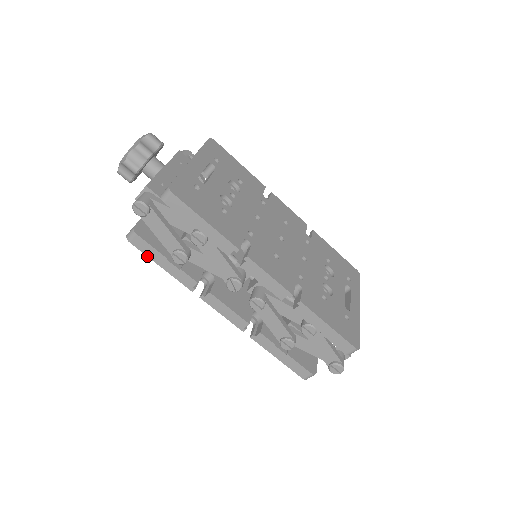
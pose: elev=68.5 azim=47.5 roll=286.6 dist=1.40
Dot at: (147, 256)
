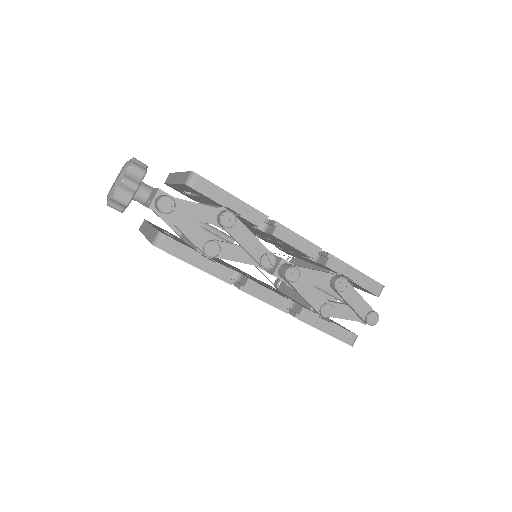
Dot at: occluded
